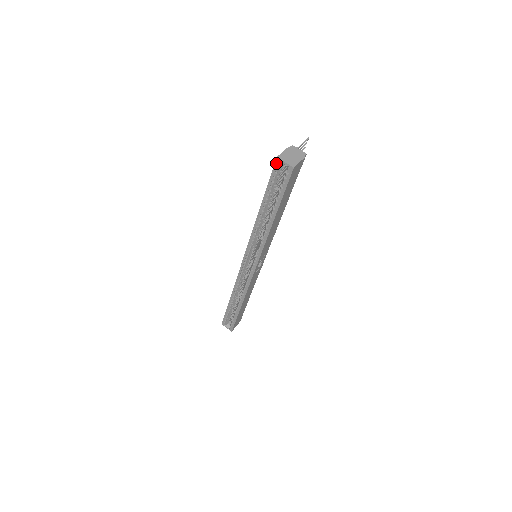
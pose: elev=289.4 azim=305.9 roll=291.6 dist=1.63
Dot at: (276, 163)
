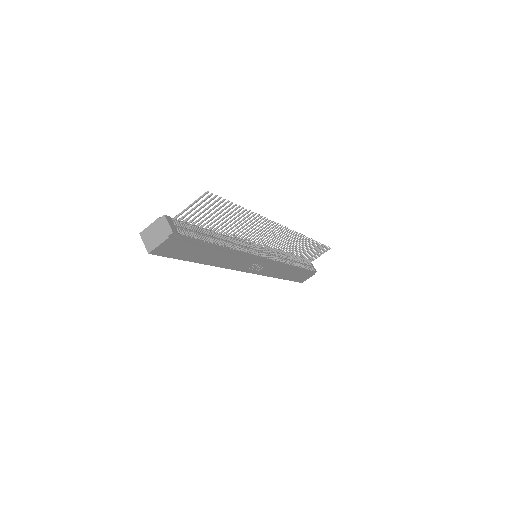
Dot at: occluded
